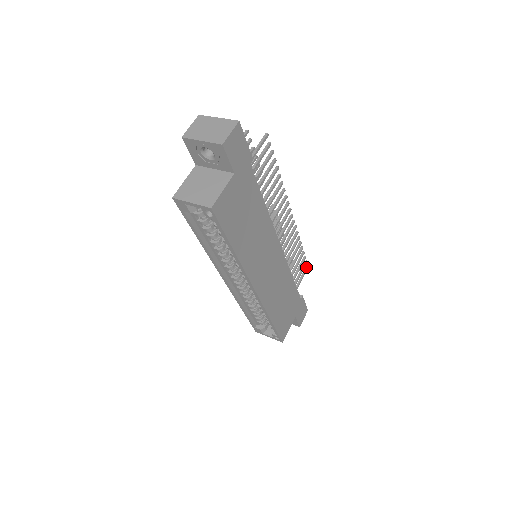
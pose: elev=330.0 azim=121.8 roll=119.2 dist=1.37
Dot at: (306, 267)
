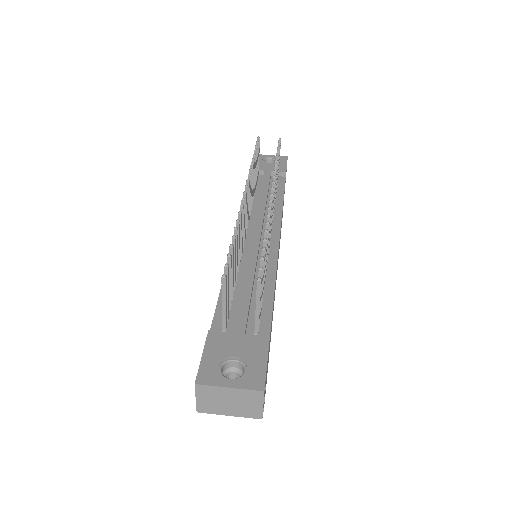
Dot at: occluded
